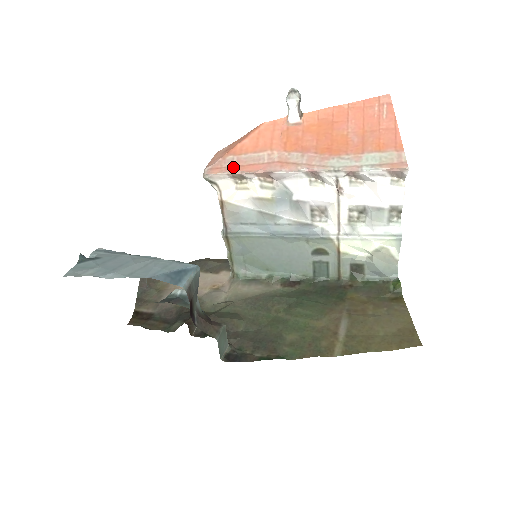
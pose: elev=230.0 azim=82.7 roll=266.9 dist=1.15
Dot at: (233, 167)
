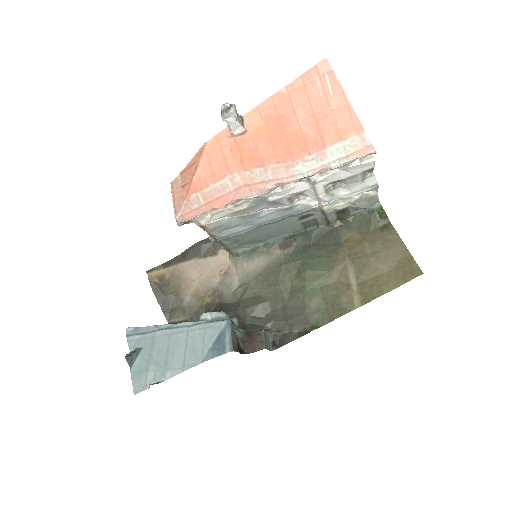
Dot at: (203, 207)
